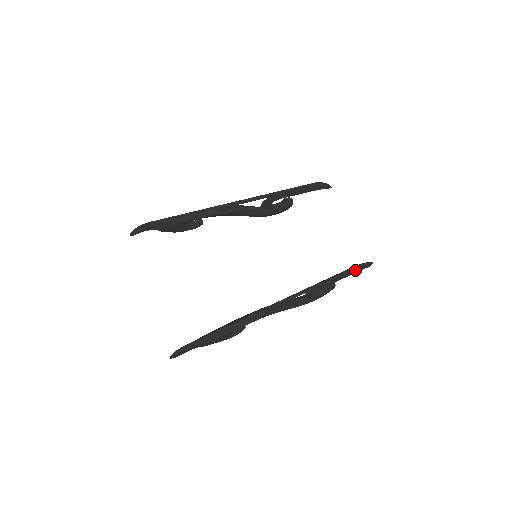
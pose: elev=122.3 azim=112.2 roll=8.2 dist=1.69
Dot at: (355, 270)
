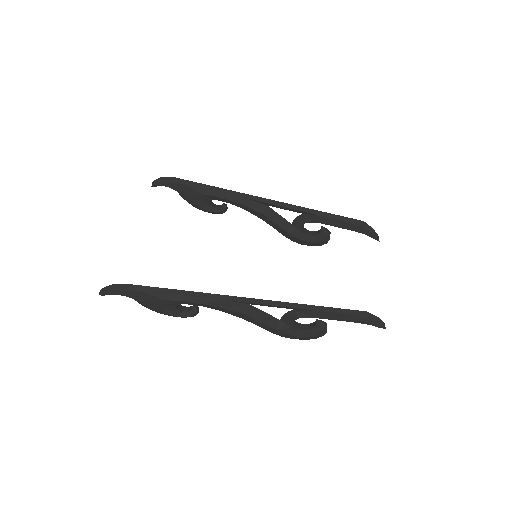
Dot at: (357, 316)
